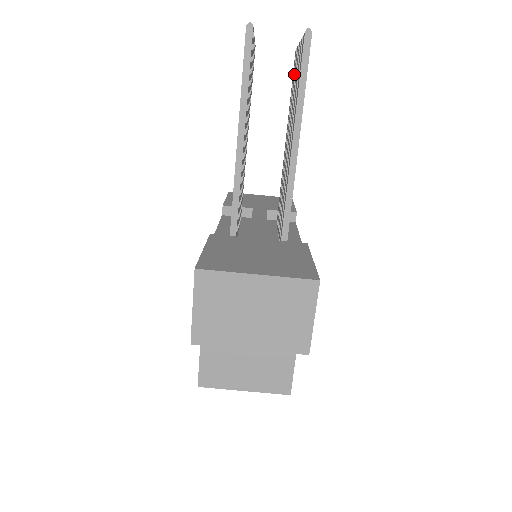
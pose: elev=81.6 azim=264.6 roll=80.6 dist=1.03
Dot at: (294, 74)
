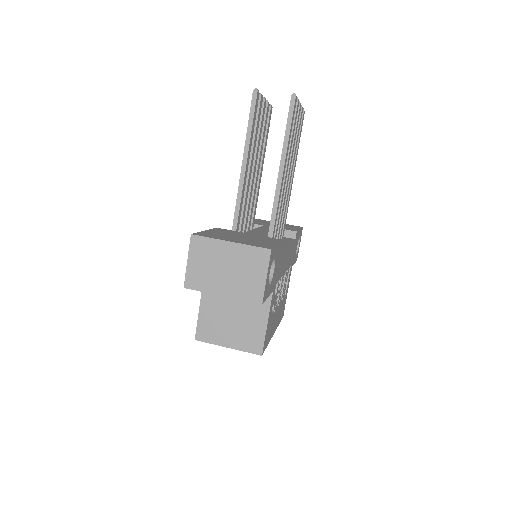
Dot at: occluded
